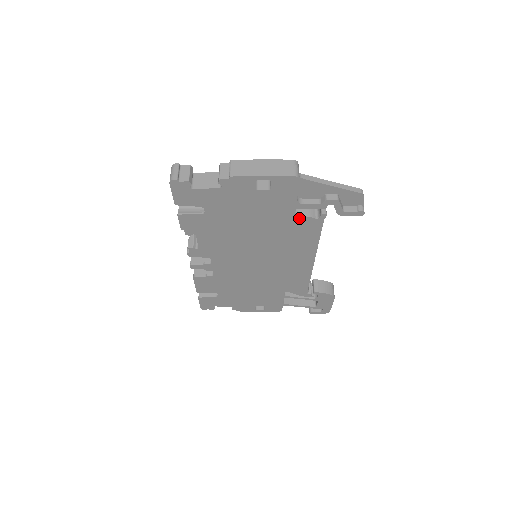
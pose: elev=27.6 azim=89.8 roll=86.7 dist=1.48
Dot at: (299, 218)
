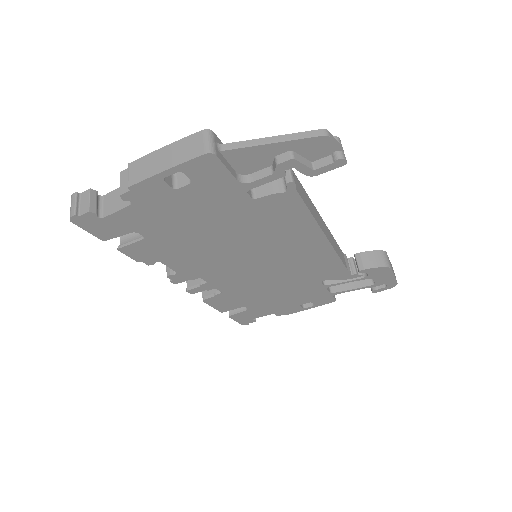
Dot at: (261, 200)
